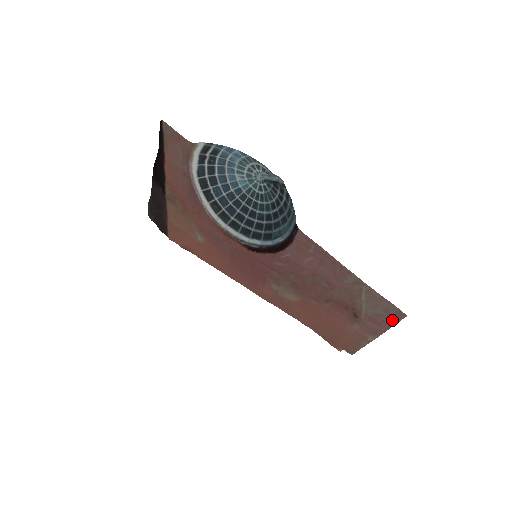
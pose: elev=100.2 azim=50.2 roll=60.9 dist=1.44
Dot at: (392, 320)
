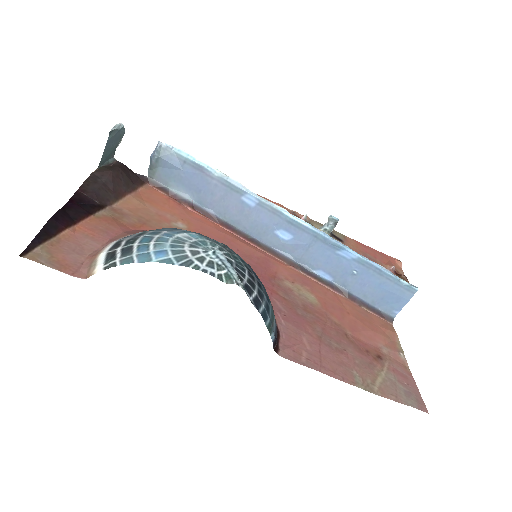
Dot at: (416, 394)
